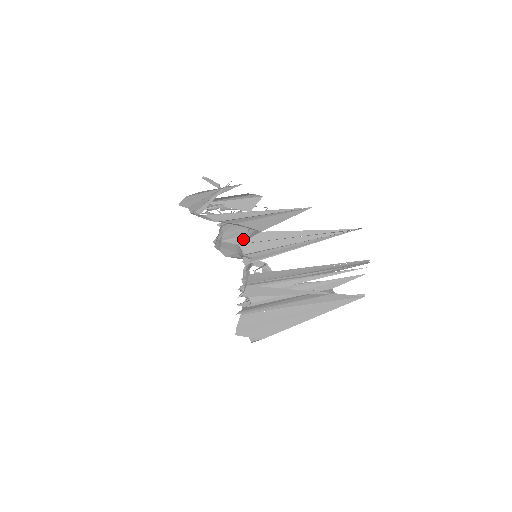
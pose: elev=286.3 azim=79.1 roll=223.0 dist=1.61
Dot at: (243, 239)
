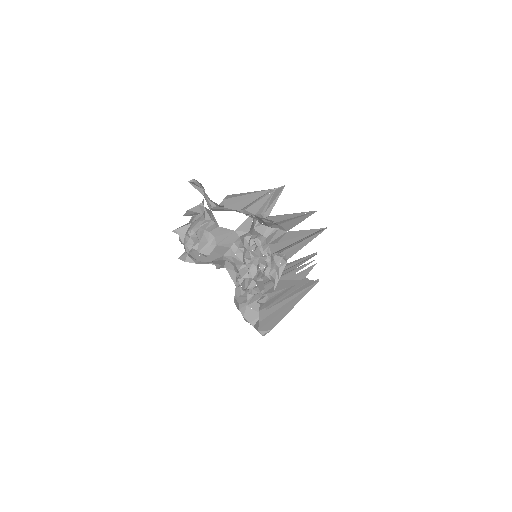
Dot at: (263, 240)
